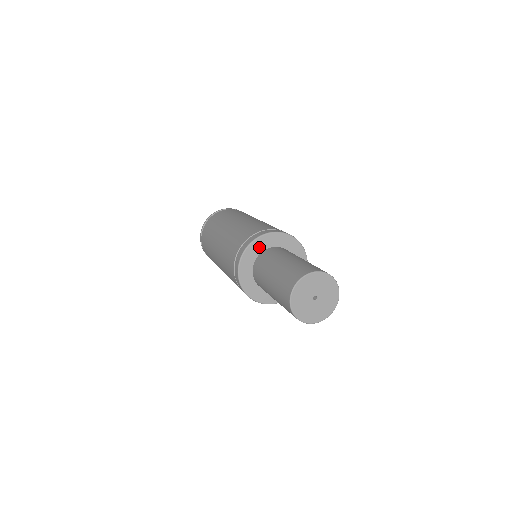
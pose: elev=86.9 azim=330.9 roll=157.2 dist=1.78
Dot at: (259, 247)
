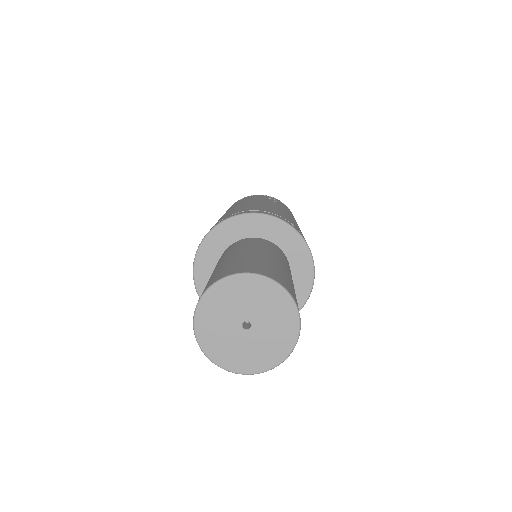
Dot at: (219, 243)
